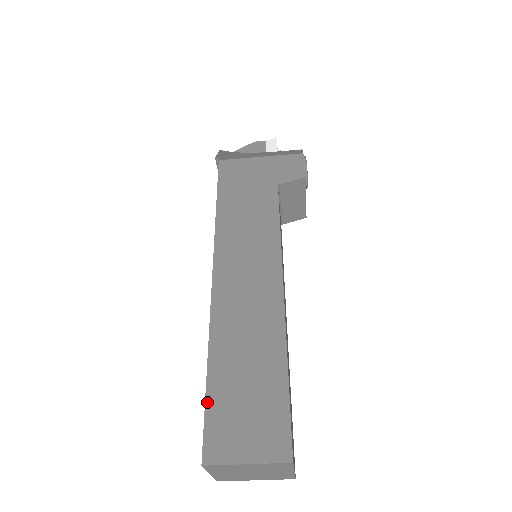
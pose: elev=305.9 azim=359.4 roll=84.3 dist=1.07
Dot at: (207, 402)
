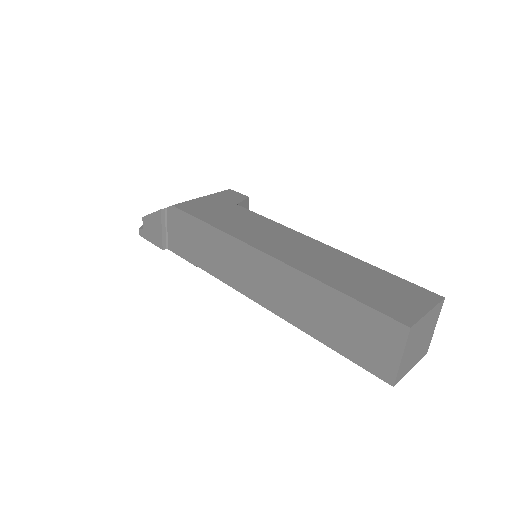
Dot at: (364, 302)
